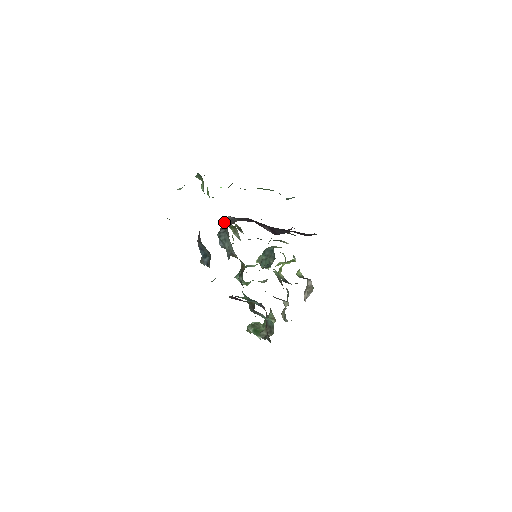
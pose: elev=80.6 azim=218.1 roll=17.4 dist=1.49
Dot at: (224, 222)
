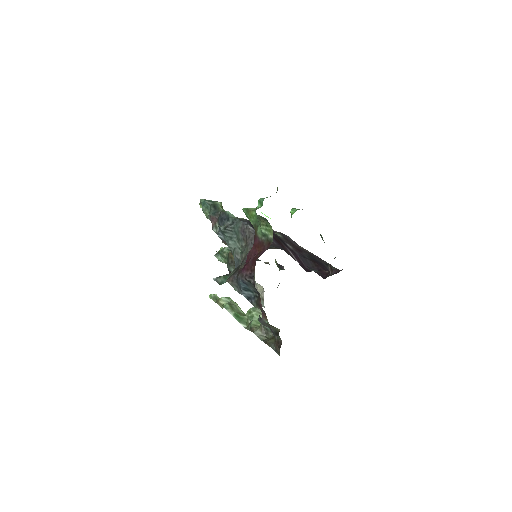
Dot at: (234, 220)
